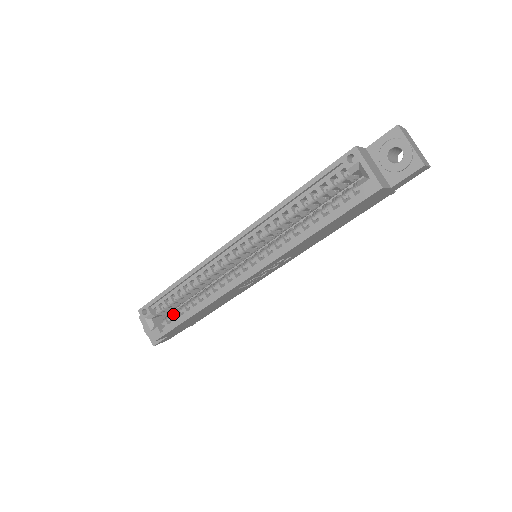
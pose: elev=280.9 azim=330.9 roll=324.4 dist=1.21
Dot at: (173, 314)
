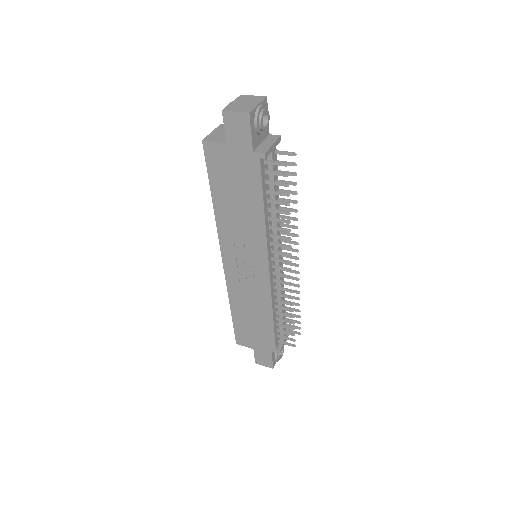
Dot at: occluded
